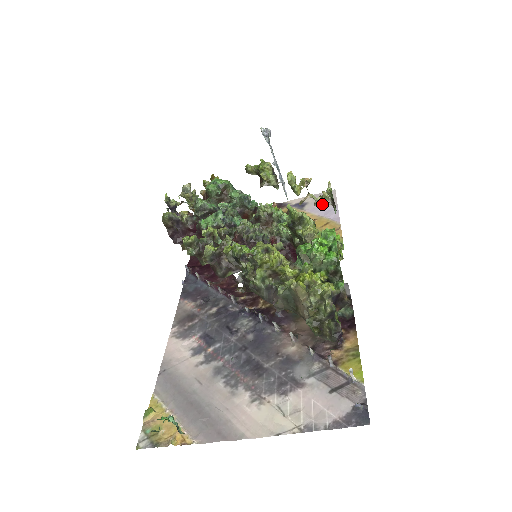
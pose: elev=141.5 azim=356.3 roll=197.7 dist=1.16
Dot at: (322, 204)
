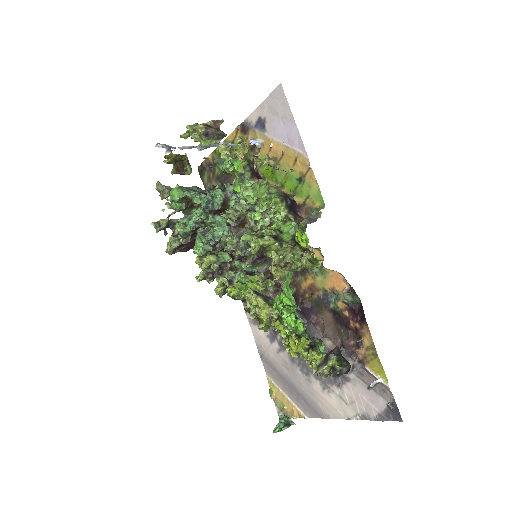
Dot at: occluded
